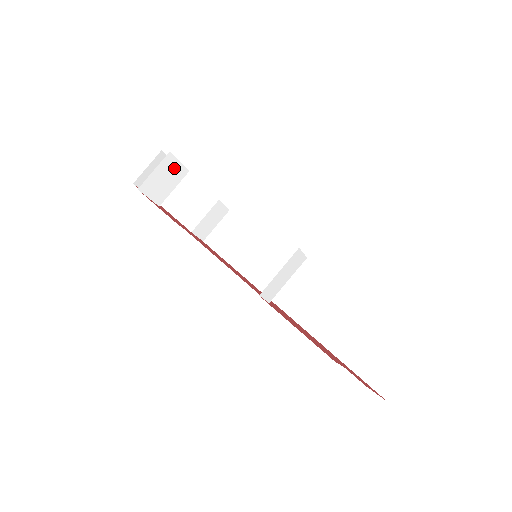
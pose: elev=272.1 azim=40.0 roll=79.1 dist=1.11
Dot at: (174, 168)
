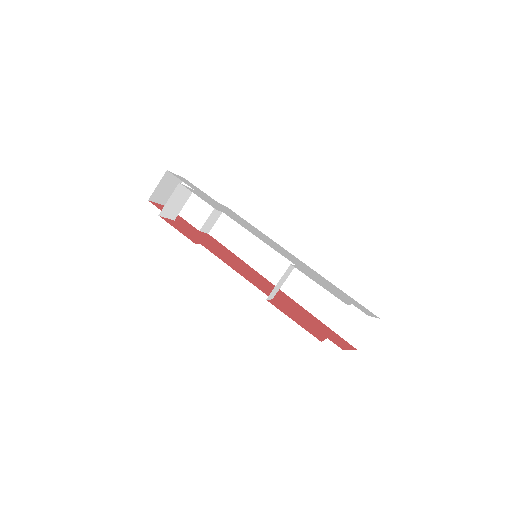
Dot at: (183, 192)
